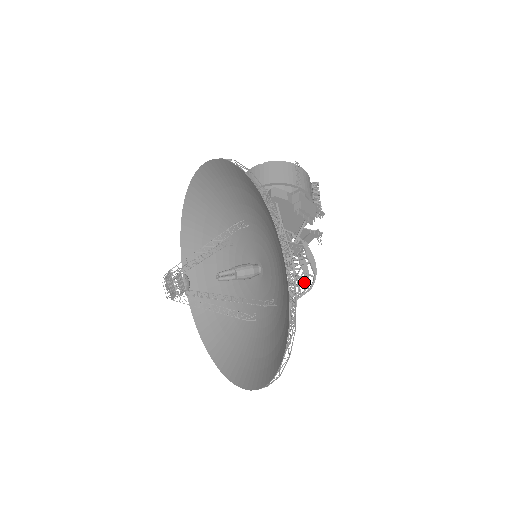
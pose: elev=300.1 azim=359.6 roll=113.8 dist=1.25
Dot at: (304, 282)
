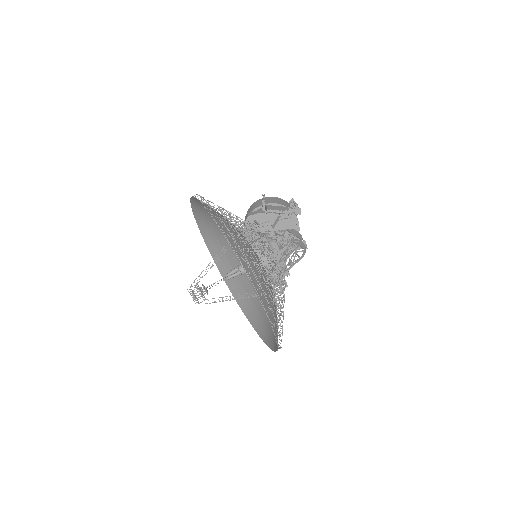
Dot at: (289, 245)
